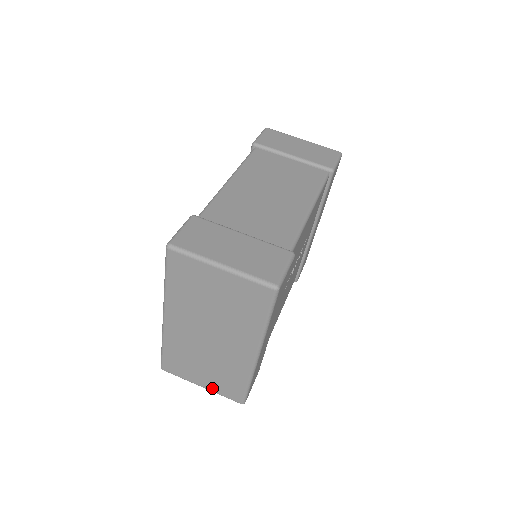
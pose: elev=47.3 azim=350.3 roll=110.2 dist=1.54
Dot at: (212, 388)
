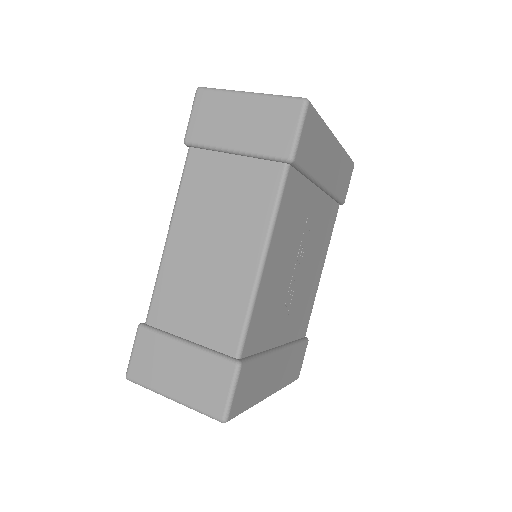
Dot at: occluded
